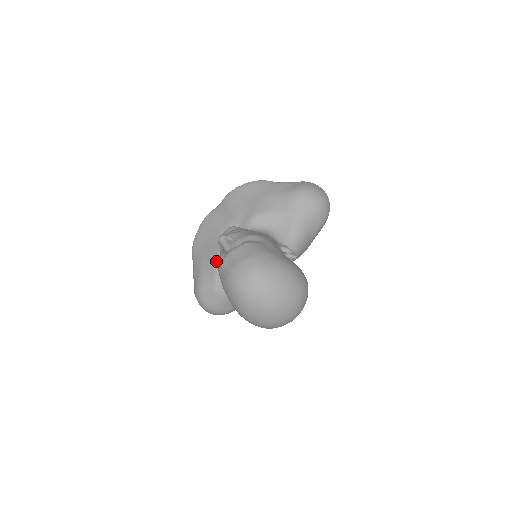
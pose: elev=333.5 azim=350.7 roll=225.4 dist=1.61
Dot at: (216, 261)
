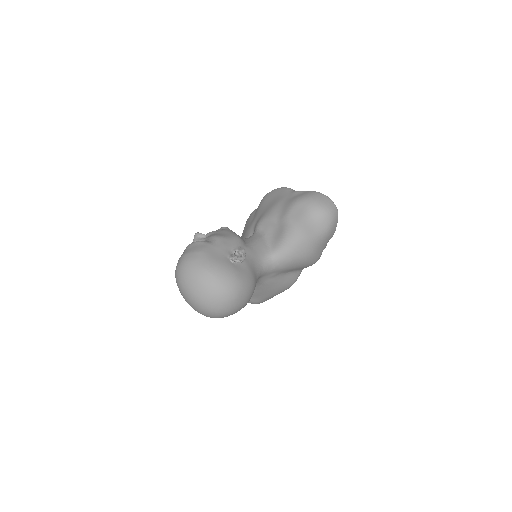
Dot at: occluded
